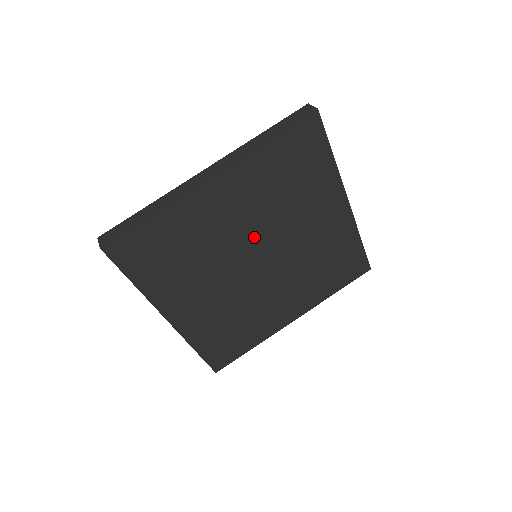
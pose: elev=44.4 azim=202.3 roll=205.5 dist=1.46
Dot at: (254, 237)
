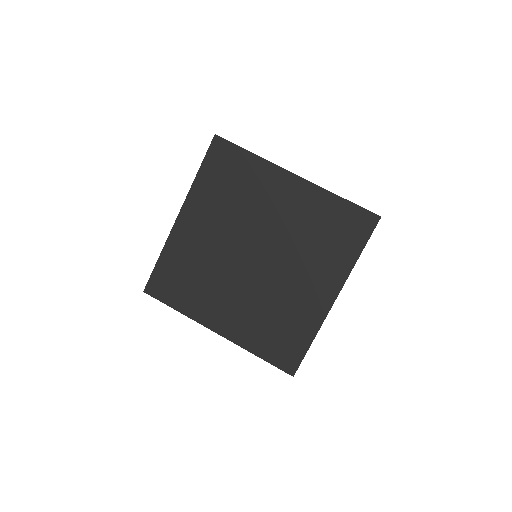
Dot at: (270, 238)
